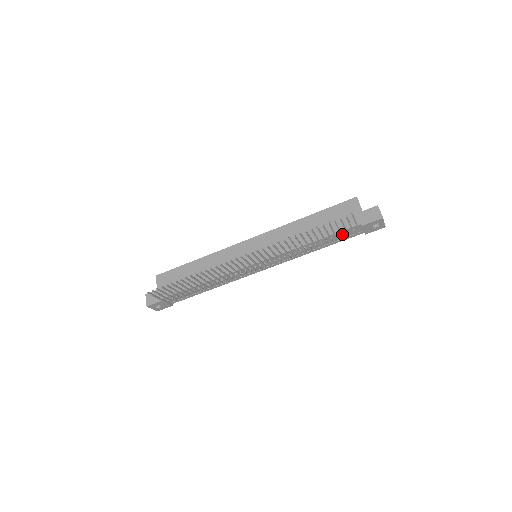
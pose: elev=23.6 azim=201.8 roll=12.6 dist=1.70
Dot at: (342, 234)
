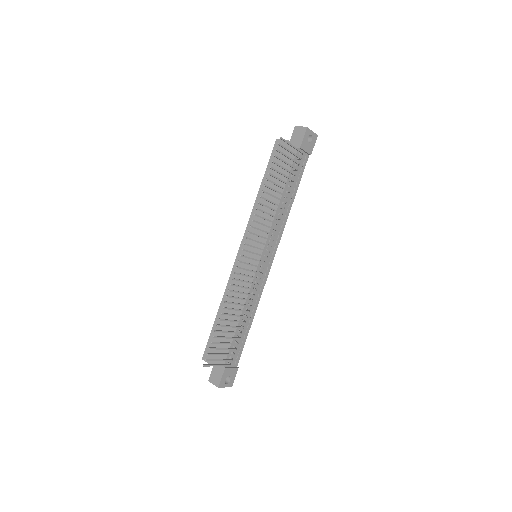
Dot at: (294, 169)
